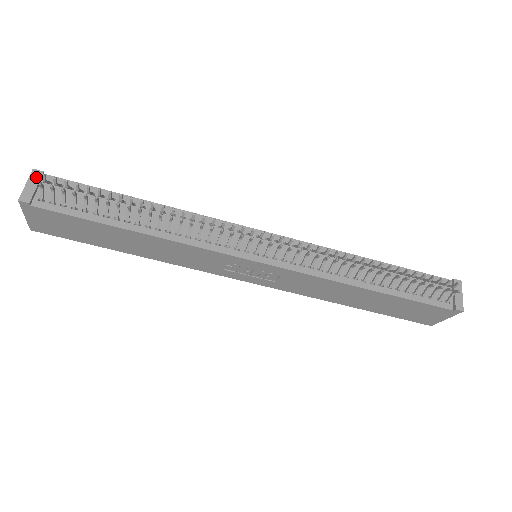
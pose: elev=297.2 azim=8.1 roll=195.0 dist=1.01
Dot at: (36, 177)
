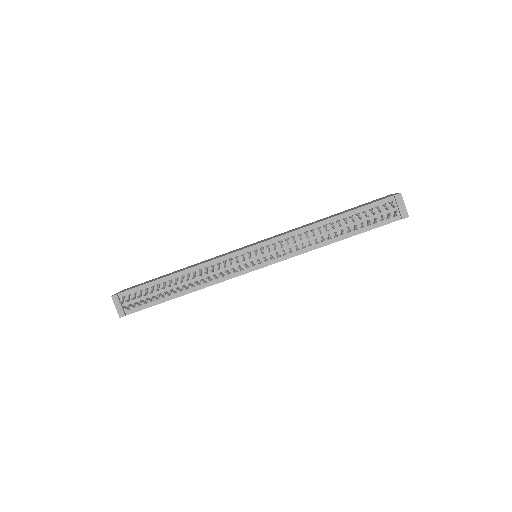
Dot at: (116, 300)
